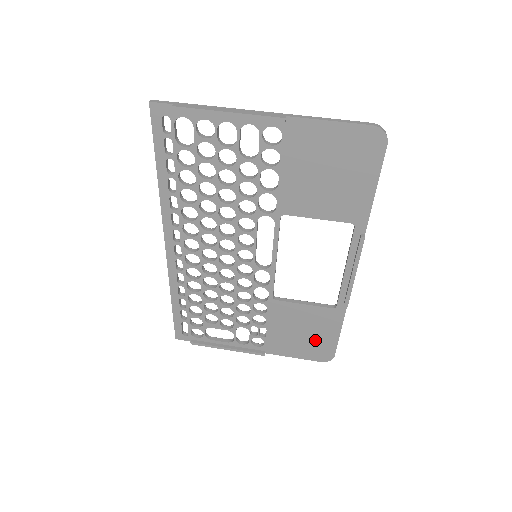
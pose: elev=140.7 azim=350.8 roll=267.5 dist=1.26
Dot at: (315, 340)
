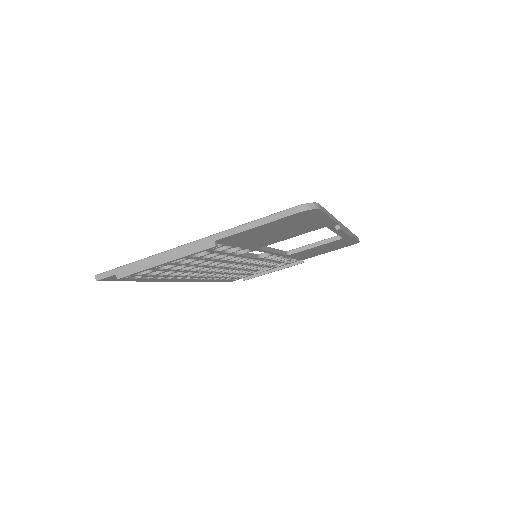
Dot at: (338, 246)
